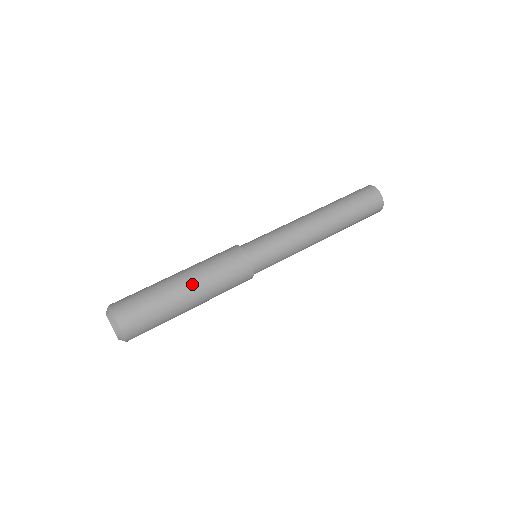
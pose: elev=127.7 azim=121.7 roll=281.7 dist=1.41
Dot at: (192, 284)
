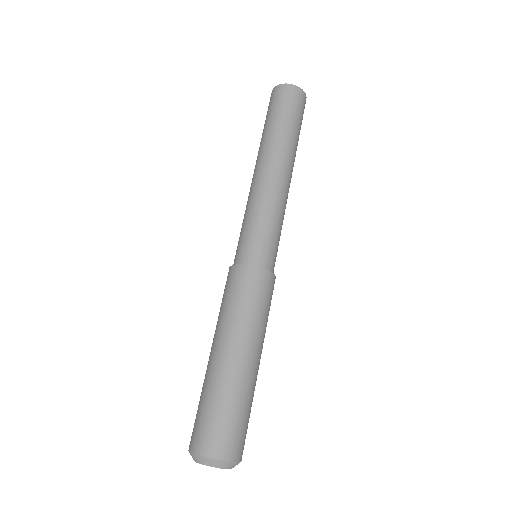
Dot at: (237, 346)
